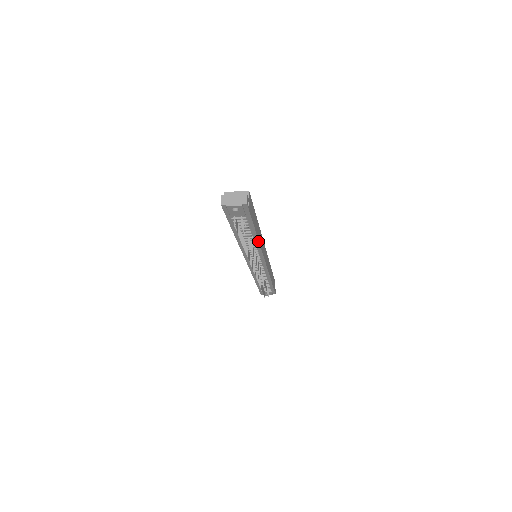
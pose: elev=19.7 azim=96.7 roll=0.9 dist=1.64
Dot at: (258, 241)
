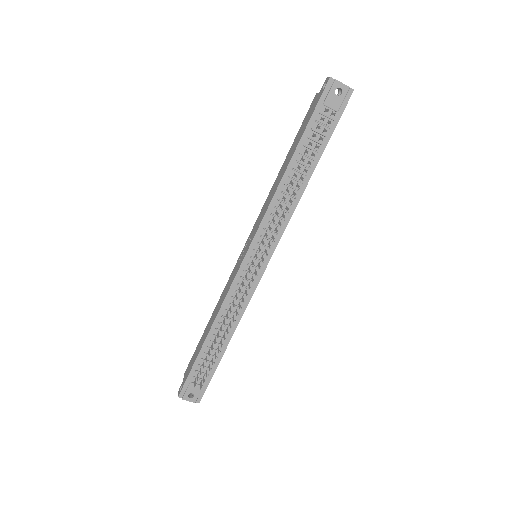
Dot at: (302, 192)
